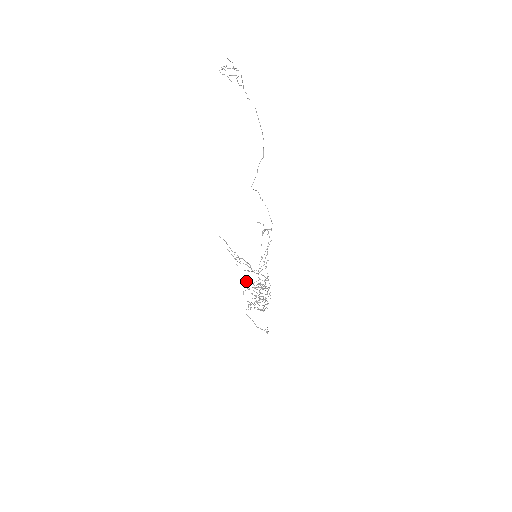
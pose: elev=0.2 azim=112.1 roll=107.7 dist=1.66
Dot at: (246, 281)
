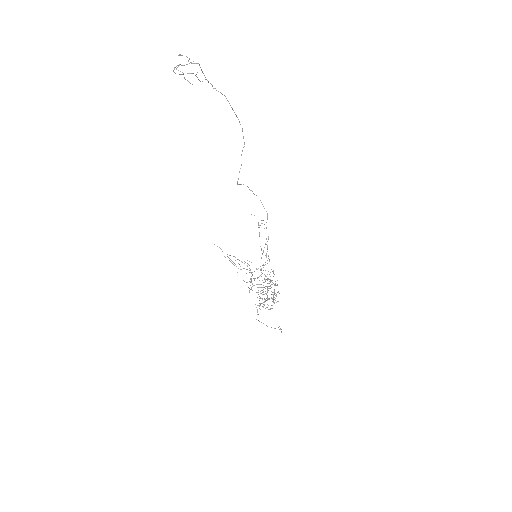
Dot at: (250, 285)
